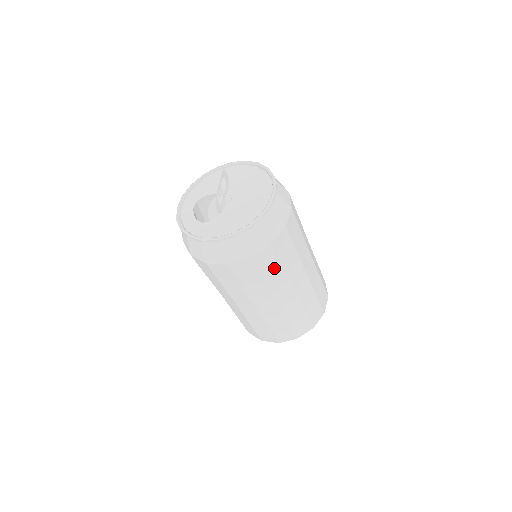
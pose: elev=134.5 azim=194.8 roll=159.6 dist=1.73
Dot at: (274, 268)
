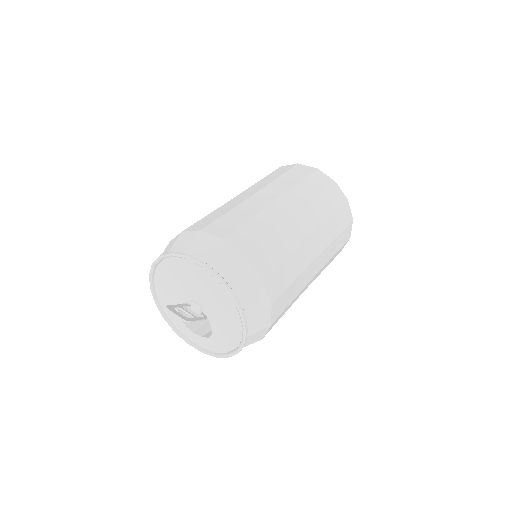
Dot at: (290, 291)
